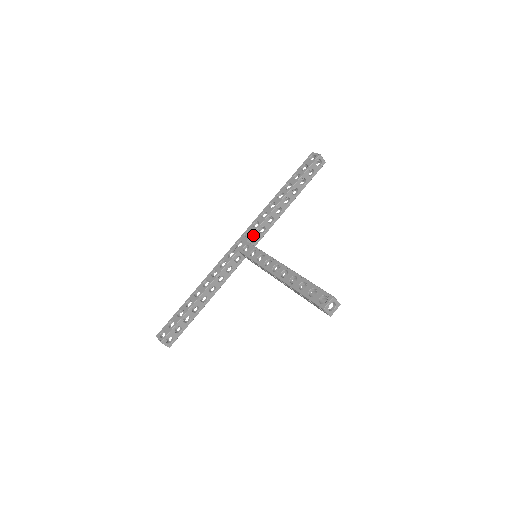
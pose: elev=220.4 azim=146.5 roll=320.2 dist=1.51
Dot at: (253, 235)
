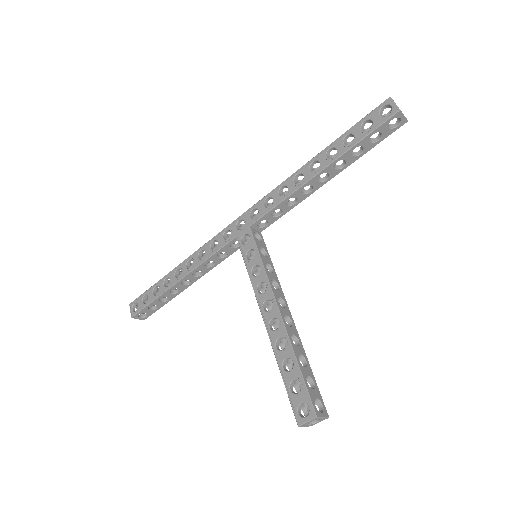
Dot at: (260, 219)
